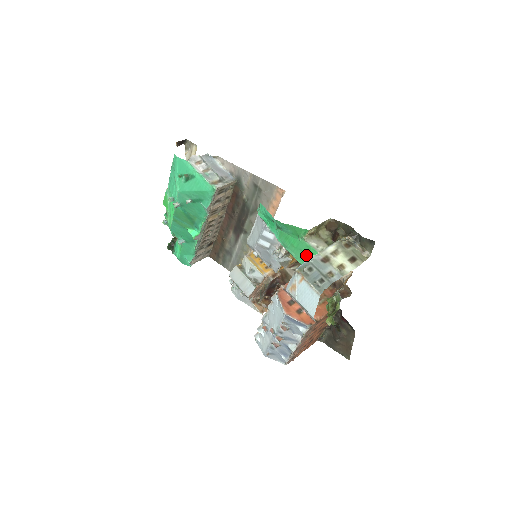
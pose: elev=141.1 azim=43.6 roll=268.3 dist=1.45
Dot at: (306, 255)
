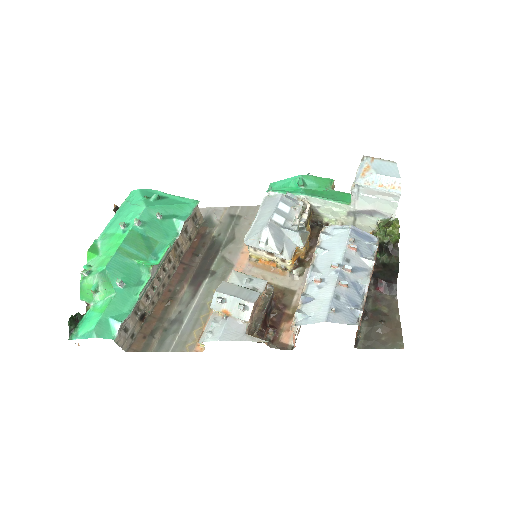
Dot at: (339, 197)
